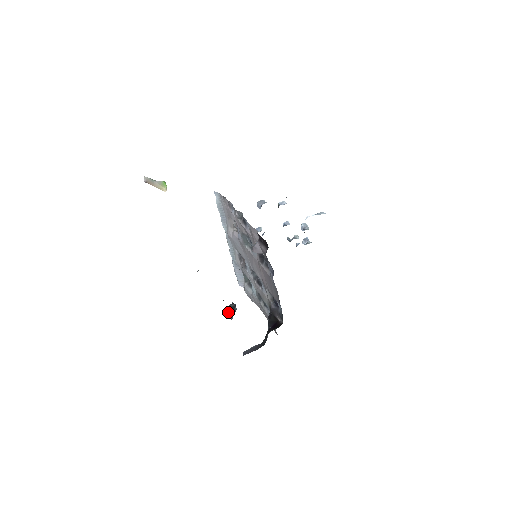
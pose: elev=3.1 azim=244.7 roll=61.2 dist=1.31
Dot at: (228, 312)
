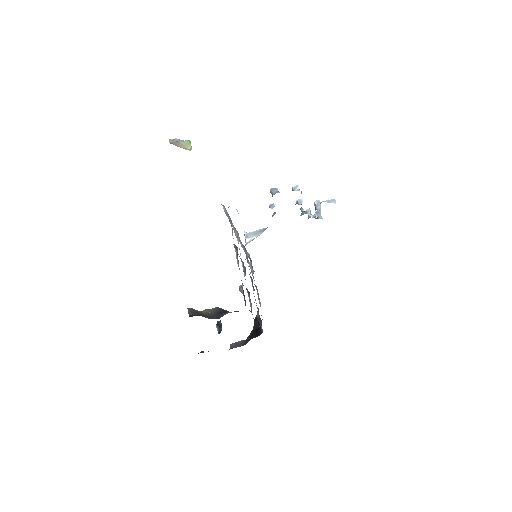
Dot at: (217, 327)
